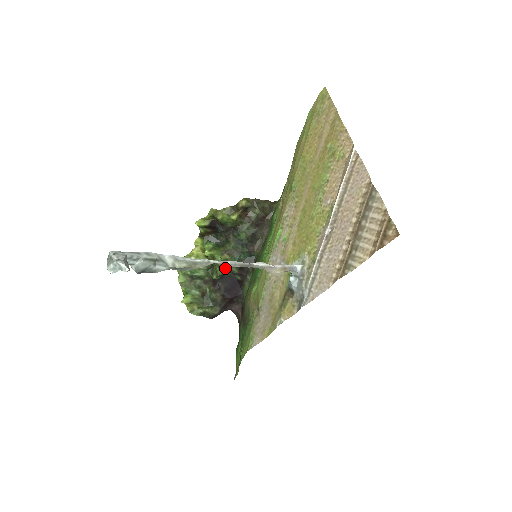
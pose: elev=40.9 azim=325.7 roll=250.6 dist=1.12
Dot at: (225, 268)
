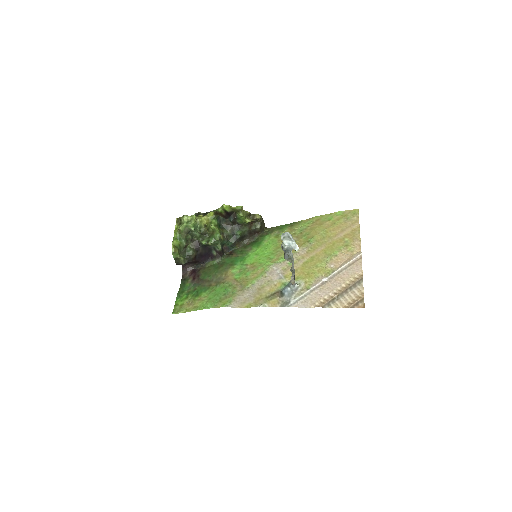
Dot at: (216, 243)
